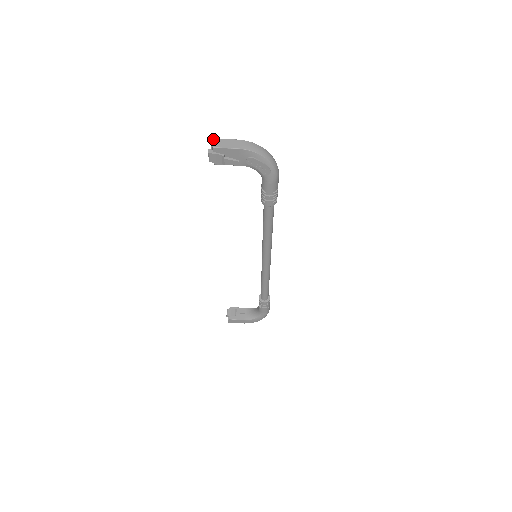
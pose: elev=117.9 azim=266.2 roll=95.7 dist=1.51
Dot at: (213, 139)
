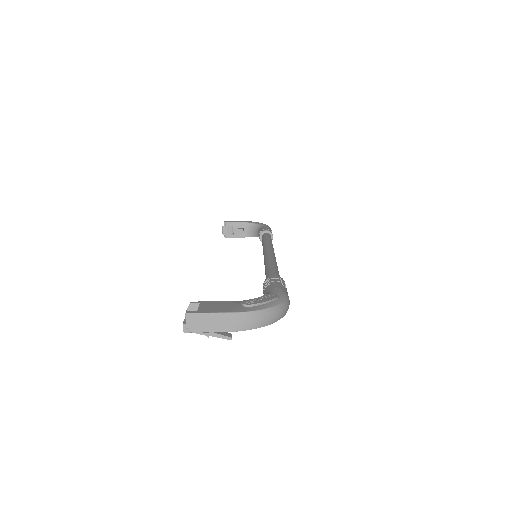
Dot at: (187, 316)
